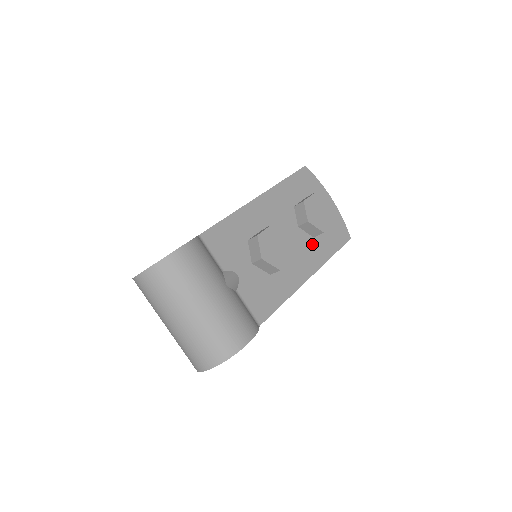
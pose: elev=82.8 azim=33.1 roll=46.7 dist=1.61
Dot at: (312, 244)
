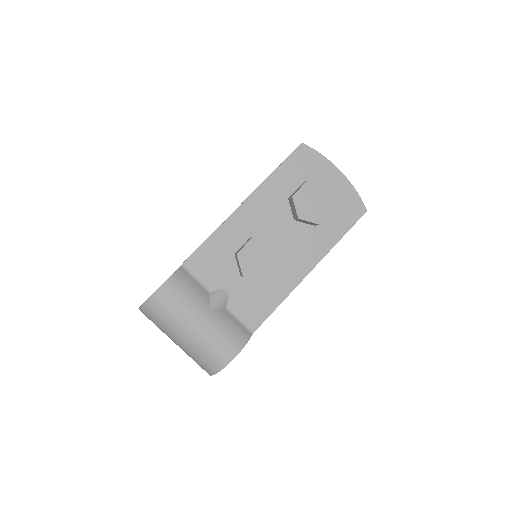
Dot at: (313, 234)
